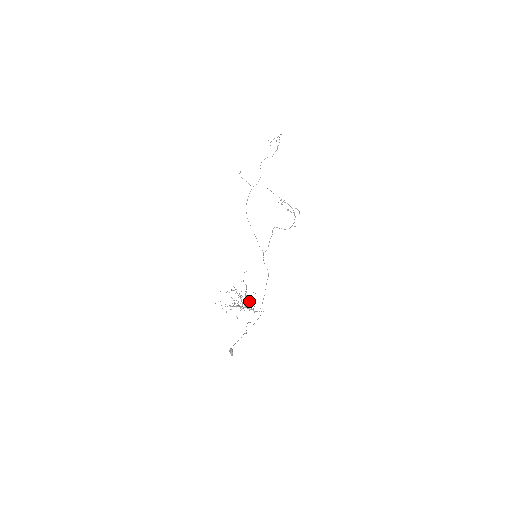
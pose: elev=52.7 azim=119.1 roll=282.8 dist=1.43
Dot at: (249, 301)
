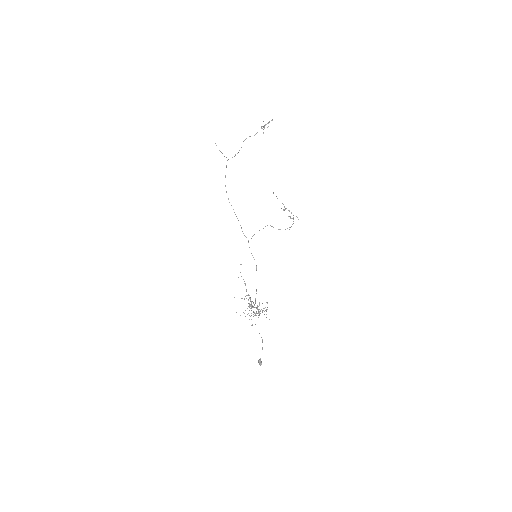
Dot at: (266, 311)
